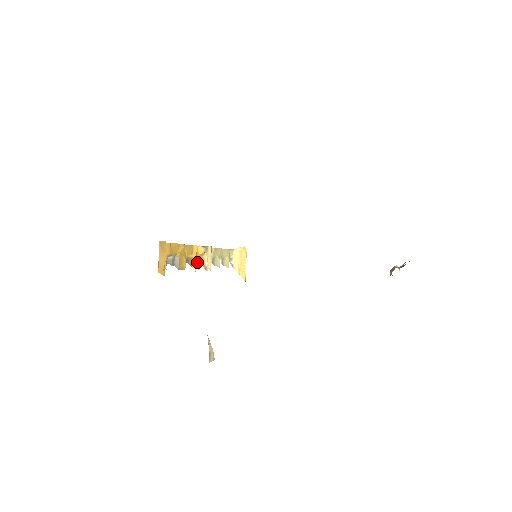
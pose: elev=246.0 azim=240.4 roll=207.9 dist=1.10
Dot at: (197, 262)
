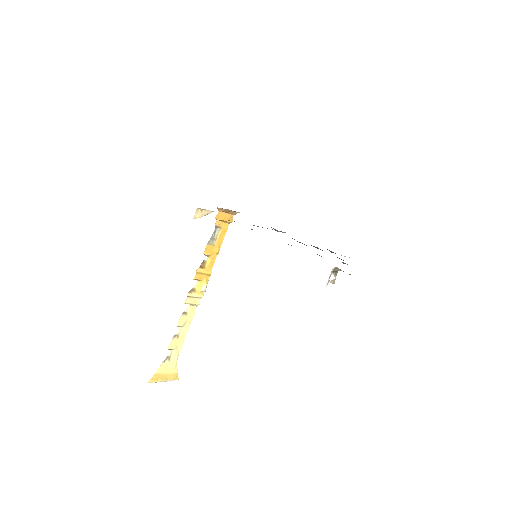
Dot at: (199, 276)
